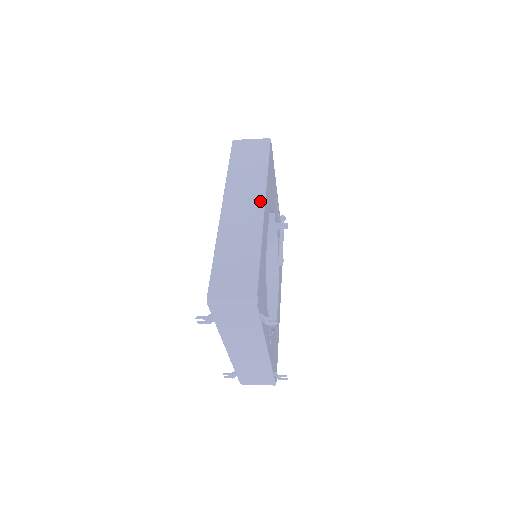
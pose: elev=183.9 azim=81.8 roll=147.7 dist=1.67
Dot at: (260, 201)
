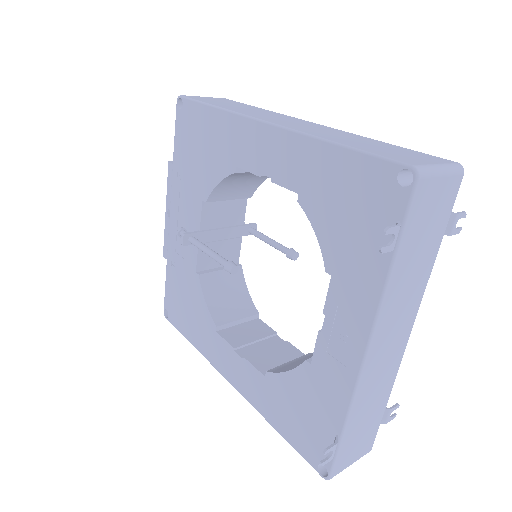
Dot at: (302, 120)
